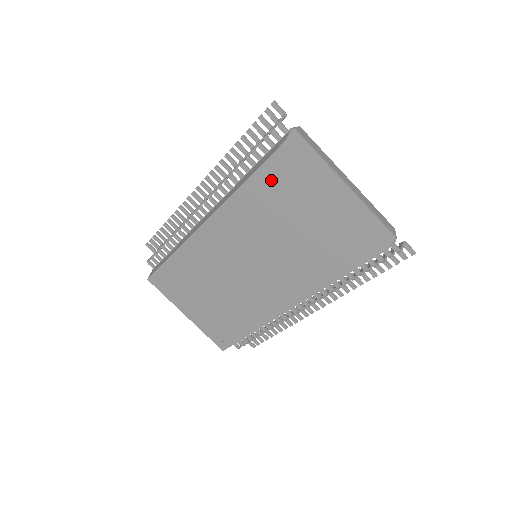
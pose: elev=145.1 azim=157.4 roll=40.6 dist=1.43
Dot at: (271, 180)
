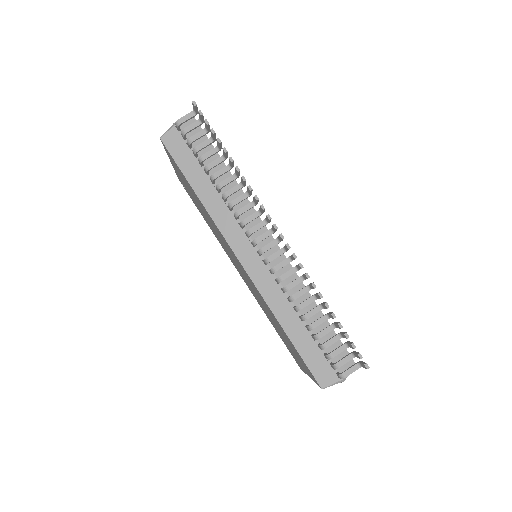
Dot at: (295, 350)
